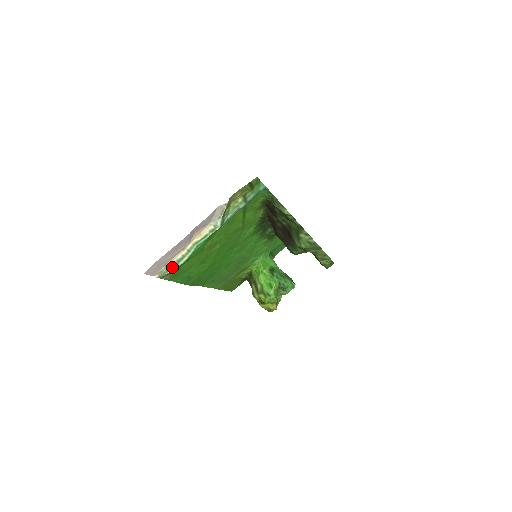
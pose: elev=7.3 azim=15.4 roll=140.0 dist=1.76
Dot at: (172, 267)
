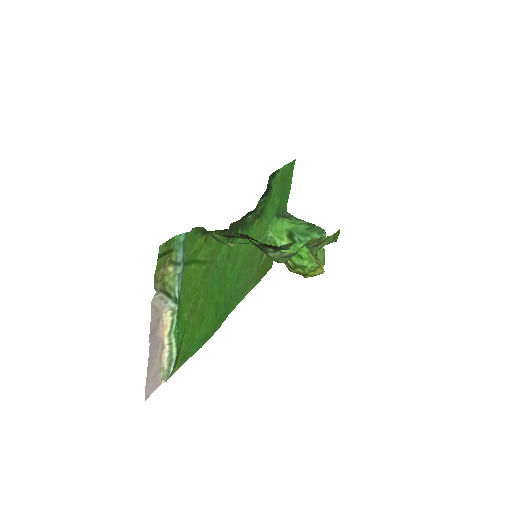
Dot at: (170, 365)
